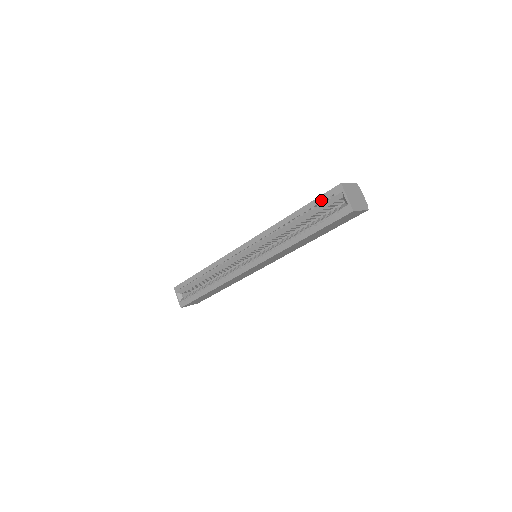
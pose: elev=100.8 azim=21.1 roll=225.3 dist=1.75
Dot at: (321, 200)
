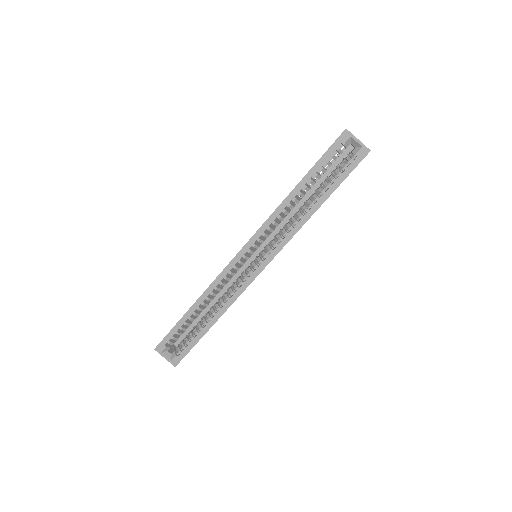
Dot at: (329, 155)
